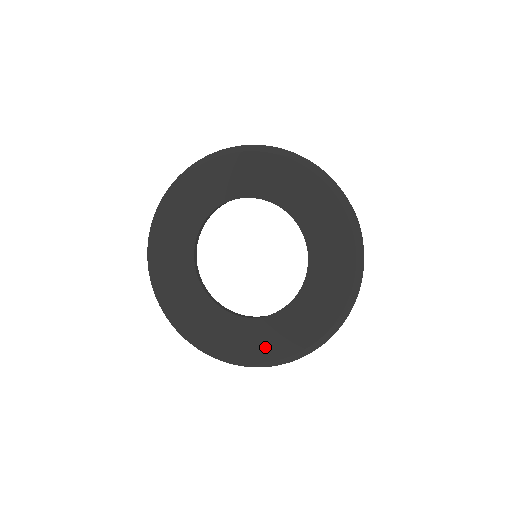
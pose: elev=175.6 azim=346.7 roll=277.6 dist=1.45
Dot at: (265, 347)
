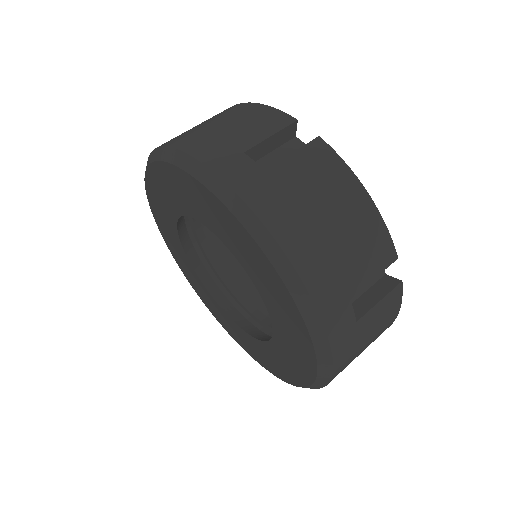
Dot at: (230, 330)
